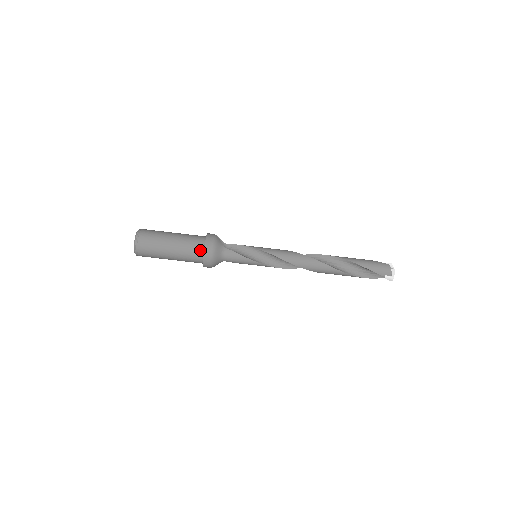
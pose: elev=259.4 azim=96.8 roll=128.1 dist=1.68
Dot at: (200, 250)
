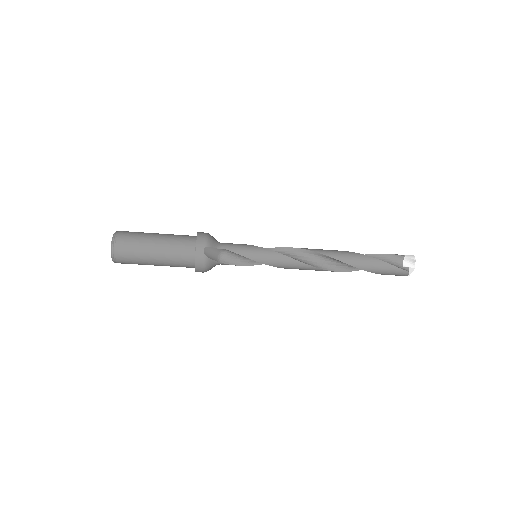
Dot at: occluded
